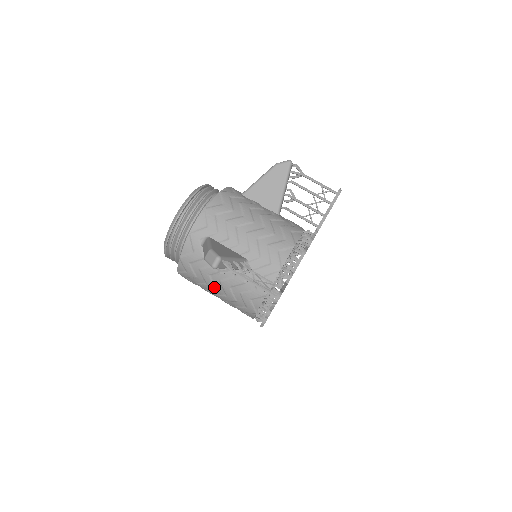
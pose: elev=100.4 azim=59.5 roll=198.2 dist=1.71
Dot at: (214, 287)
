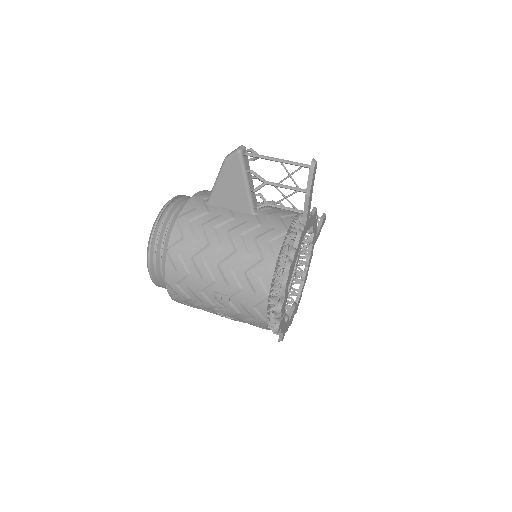
Dot at: (219, 245)
